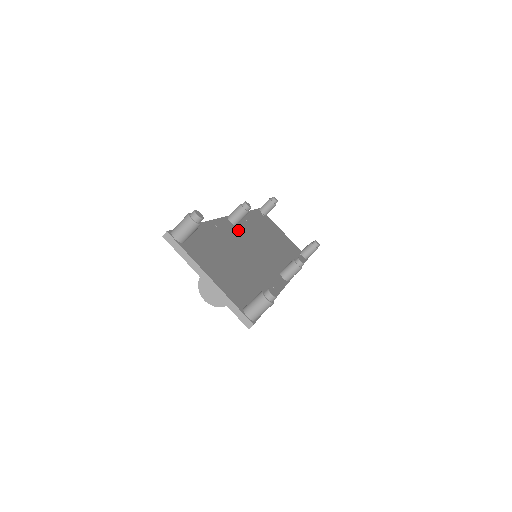
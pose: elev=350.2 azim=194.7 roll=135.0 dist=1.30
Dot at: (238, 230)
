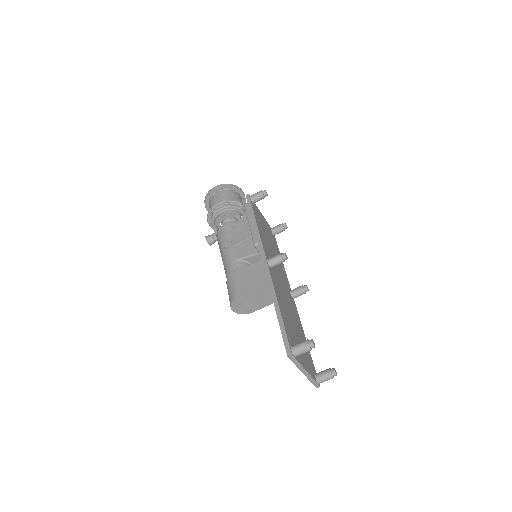
Dot at: (273, 272)
